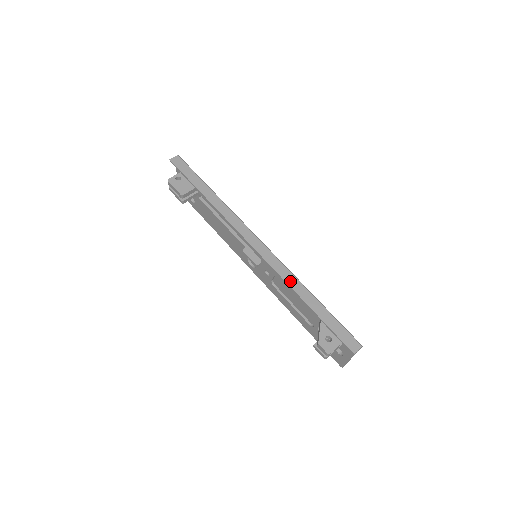
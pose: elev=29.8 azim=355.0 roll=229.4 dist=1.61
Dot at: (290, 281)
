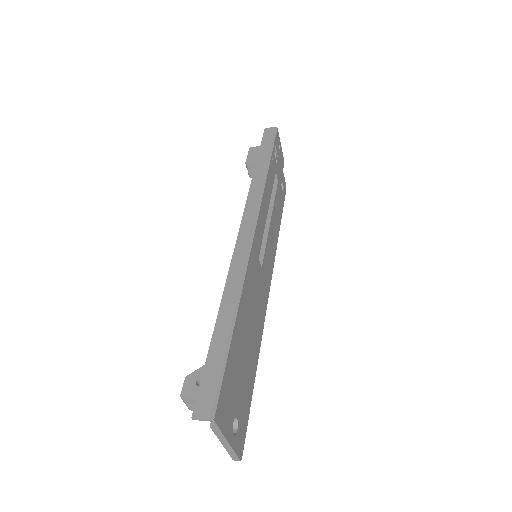
Dot at: (230, 286)
